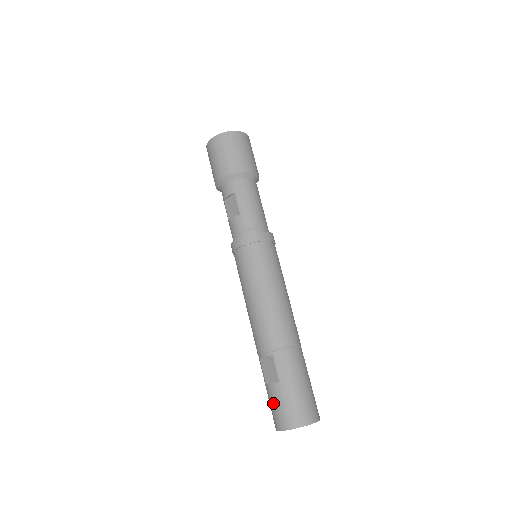
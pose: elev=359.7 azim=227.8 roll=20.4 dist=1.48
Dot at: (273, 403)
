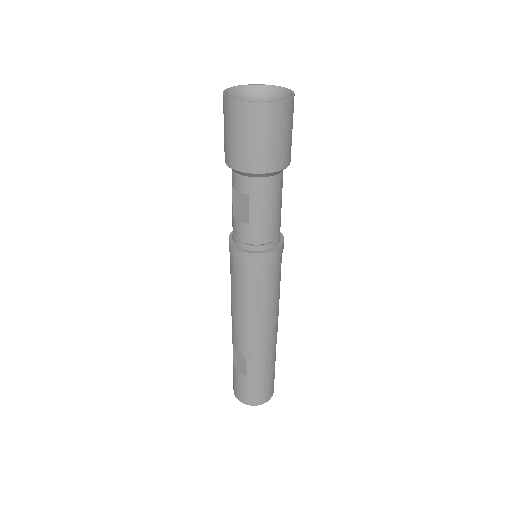
Dot at: (236, 382)
